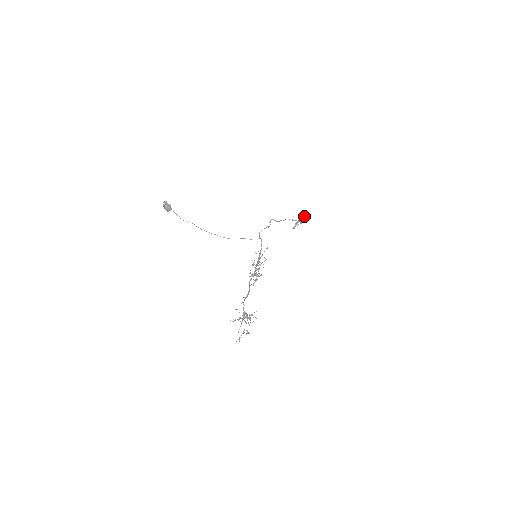
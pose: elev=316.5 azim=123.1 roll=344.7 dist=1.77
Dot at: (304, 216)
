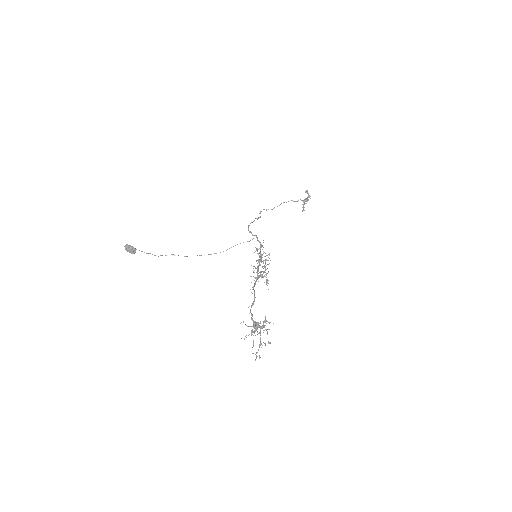
Dot at: (307, 192)
